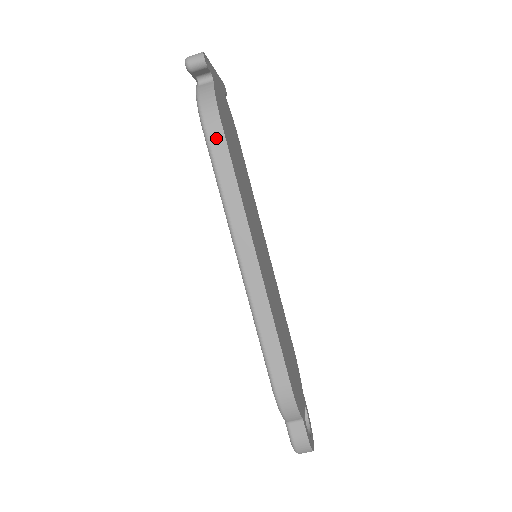
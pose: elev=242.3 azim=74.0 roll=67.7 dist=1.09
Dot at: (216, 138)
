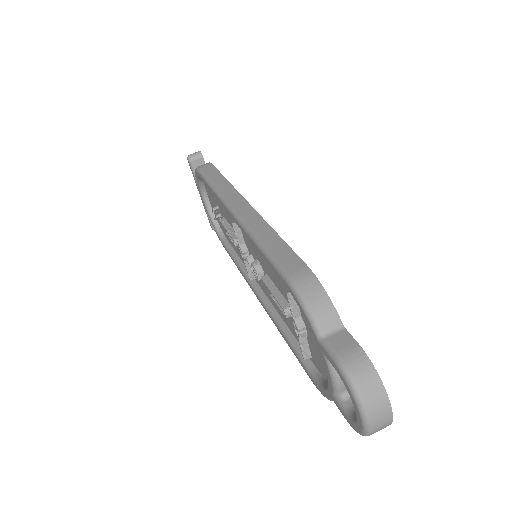
Dot at: (208, 170)
